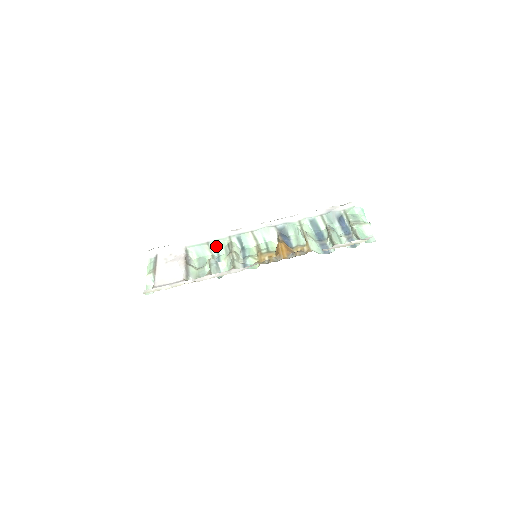
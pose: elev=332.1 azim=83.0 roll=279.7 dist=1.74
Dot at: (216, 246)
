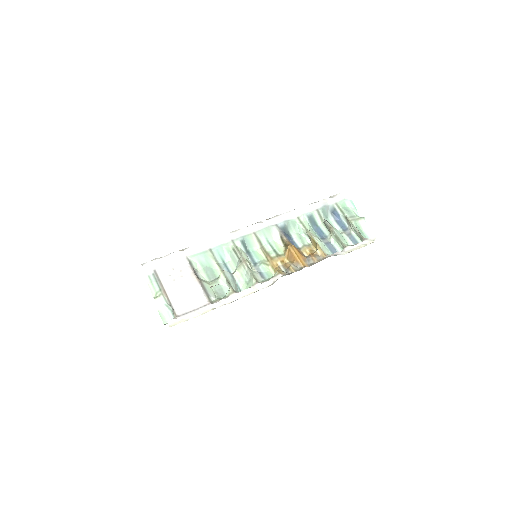
Dot at: (220, 253)
